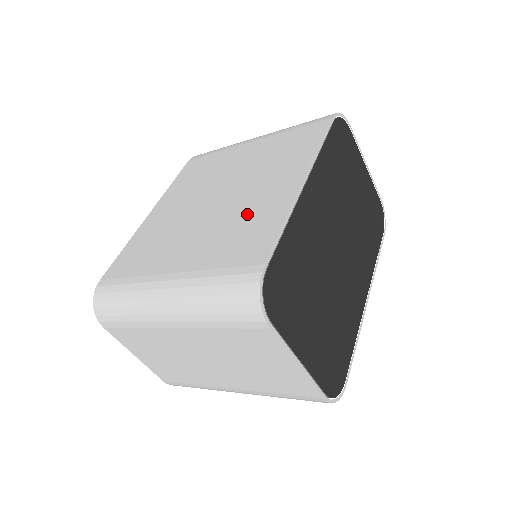
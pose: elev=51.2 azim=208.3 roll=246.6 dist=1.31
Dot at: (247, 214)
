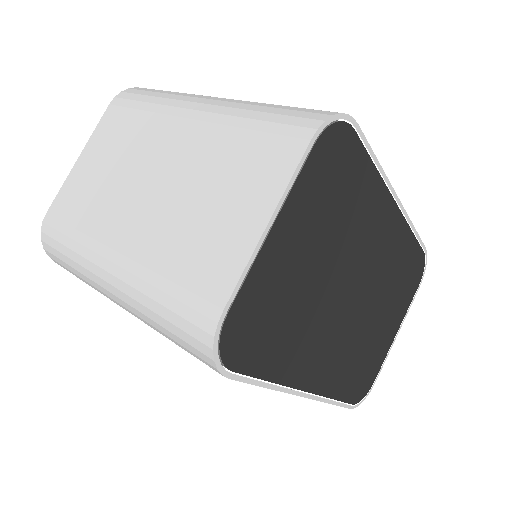
Dot at: occluded
